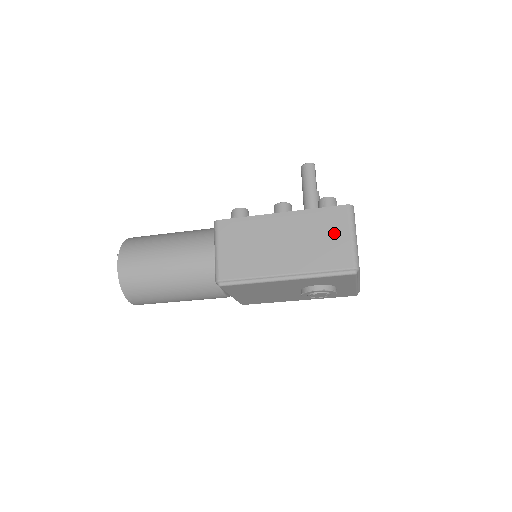
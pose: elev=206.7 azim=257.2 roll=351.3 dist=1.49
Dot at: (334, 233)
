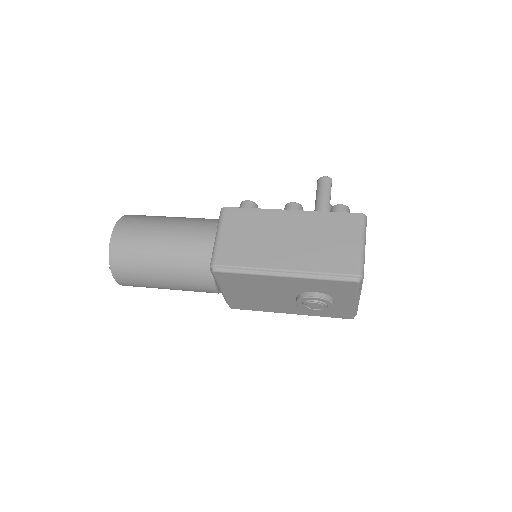
Dot at: (343, 238)
